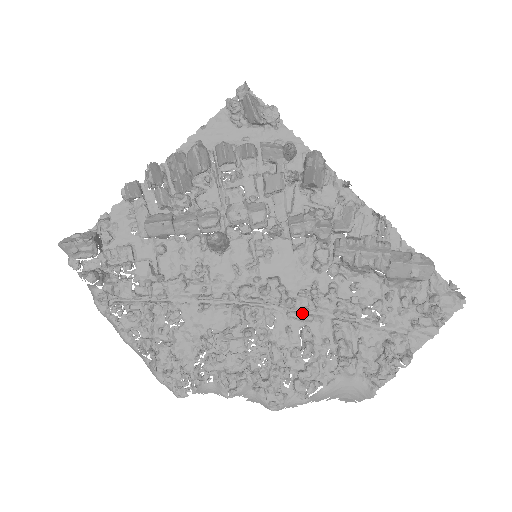
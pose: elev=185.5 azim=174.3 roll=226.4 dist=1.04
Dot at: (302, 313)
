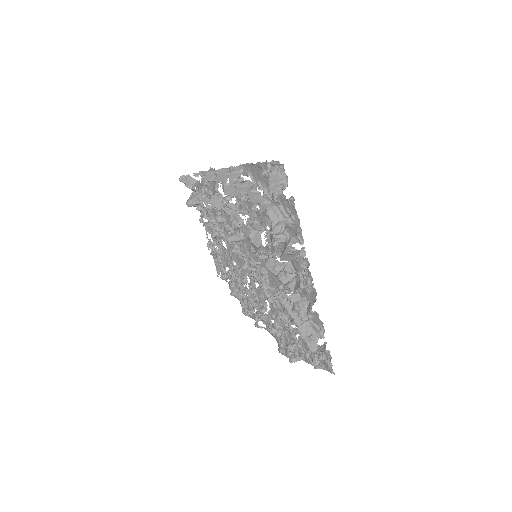
Dot at: (269, 296)
